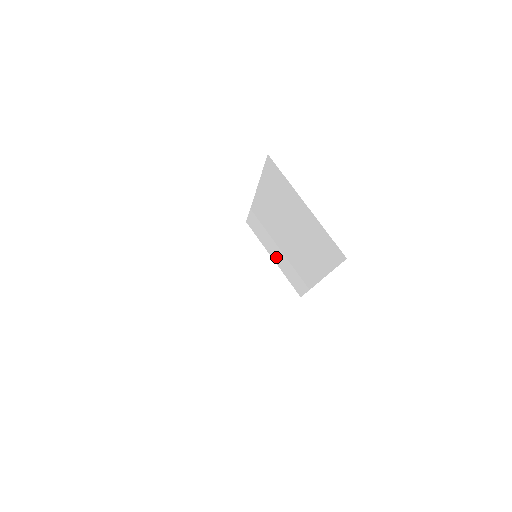
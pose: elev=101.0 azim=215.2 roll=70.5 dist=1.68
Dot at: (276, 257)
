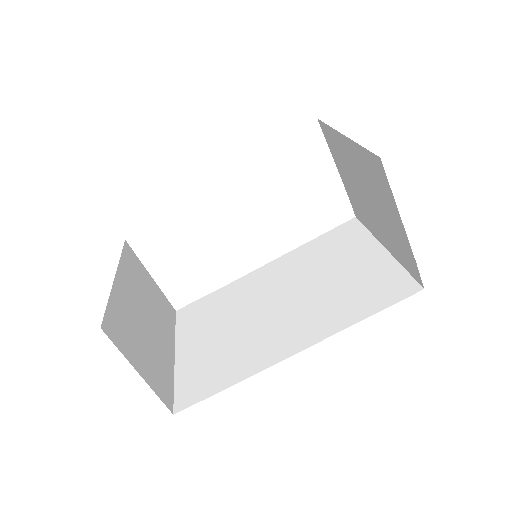
Dot at: (192, 348)
